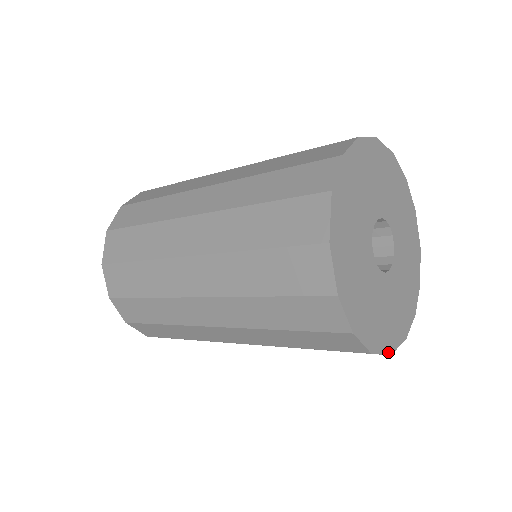
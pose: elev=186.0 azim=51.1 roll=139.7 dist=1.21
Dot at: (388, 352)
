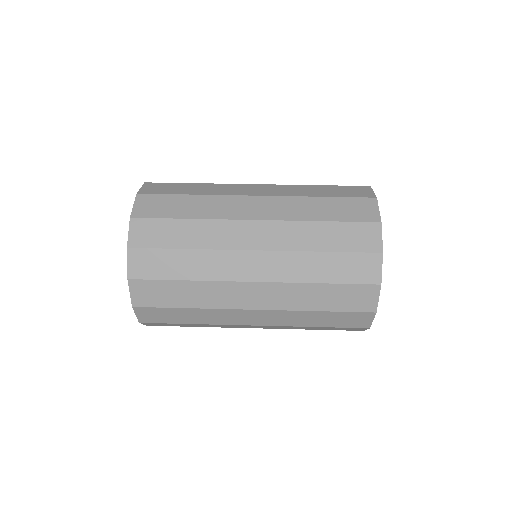
Dot at: occluded
